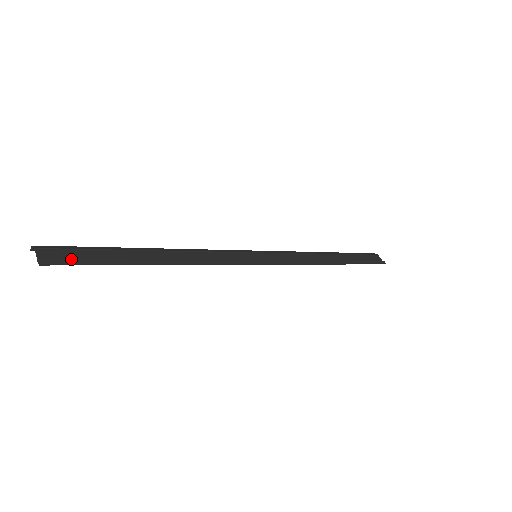
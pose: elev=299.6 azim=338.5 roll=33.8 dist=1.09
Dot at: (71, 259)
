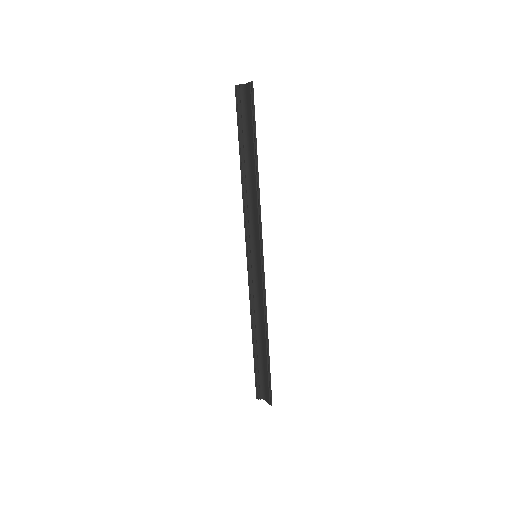
Dot at: (253, 102)
